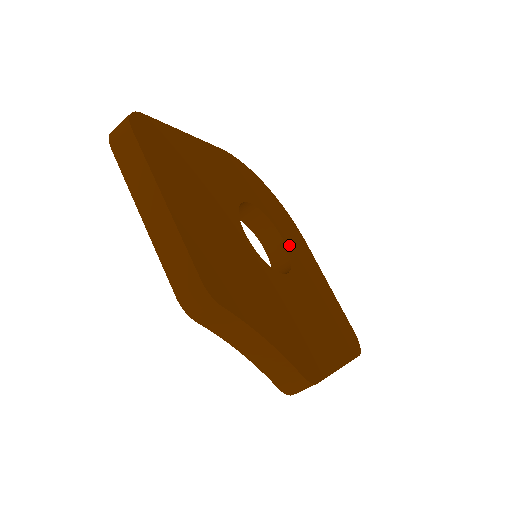
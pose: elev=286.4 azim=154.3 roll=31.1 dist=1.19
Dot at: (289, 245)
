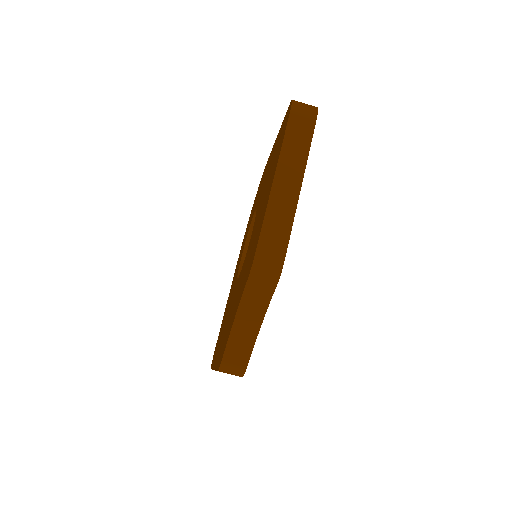
Dot at: occluded
